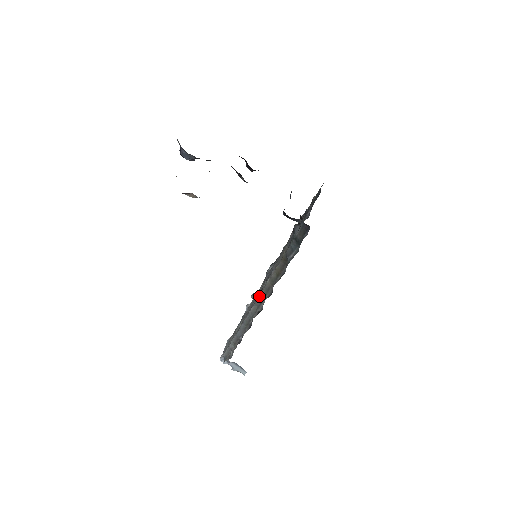
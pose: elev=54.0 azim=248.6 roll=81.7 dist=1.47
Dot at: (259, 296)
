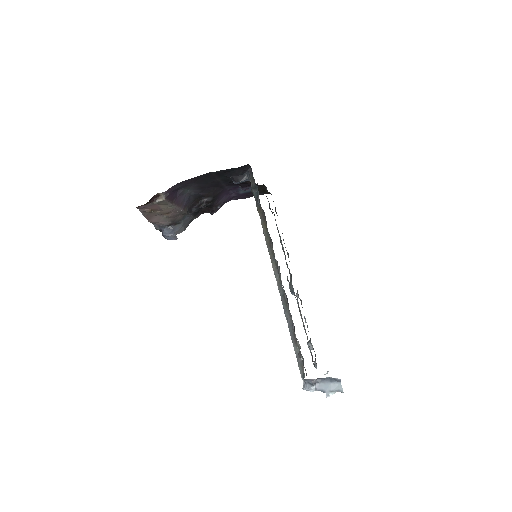
Dot at: occluded
